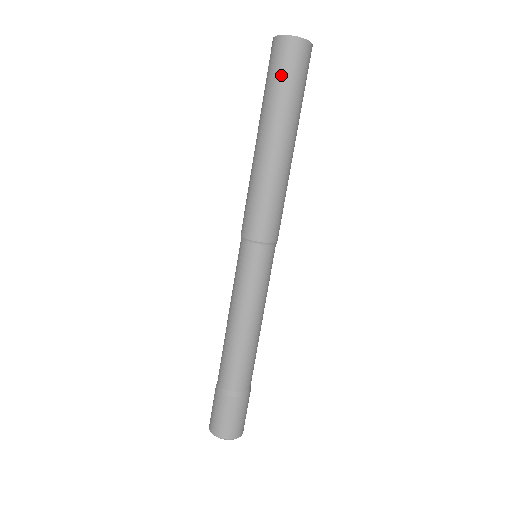
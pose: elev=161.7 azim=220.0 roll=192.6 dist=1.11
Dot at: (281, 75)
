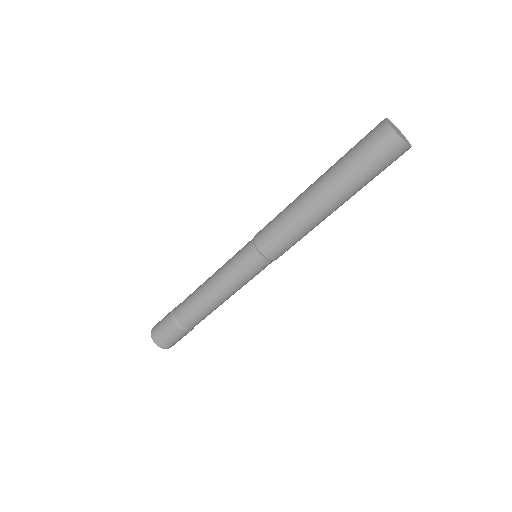
Dot at: (360, 148)
